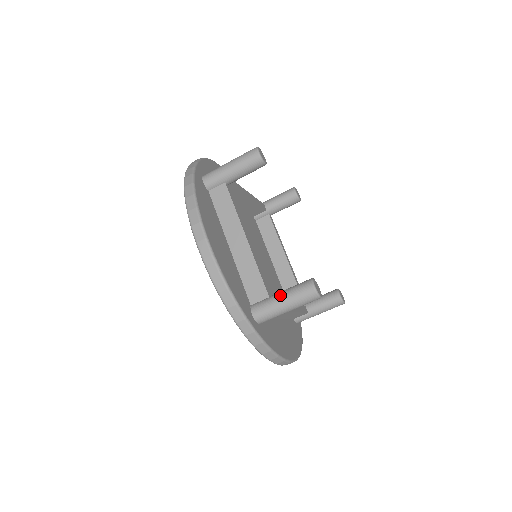
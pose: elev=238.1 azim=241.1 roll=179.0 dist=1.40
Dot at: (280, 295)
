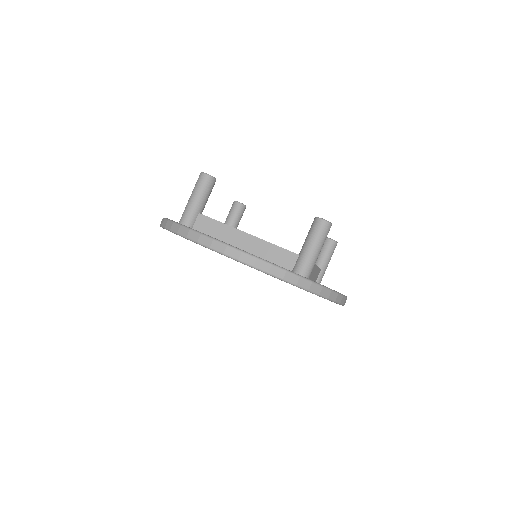
Dot at: occluded
